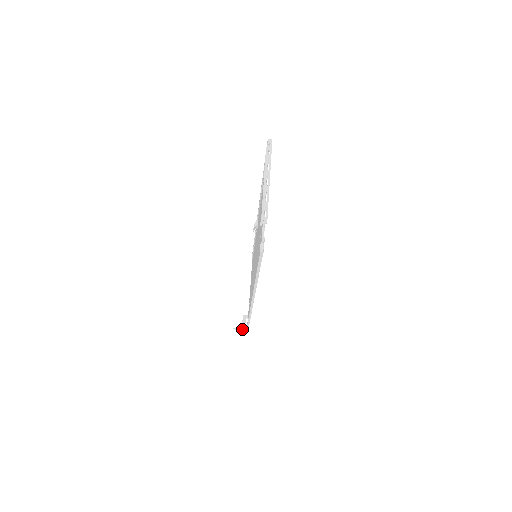
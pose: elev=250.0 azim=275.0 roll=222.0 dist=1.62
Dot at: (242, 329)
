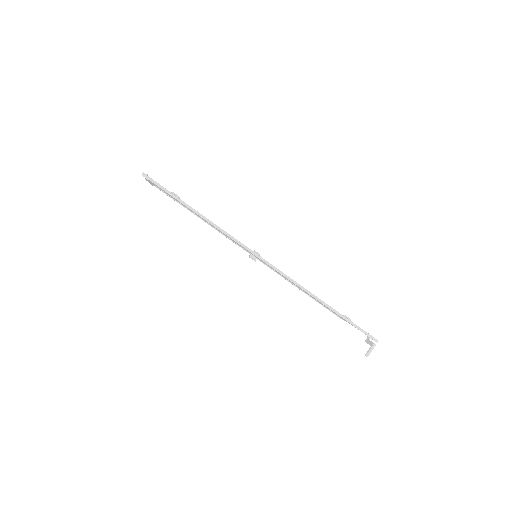
Dot at: (372, 346)
